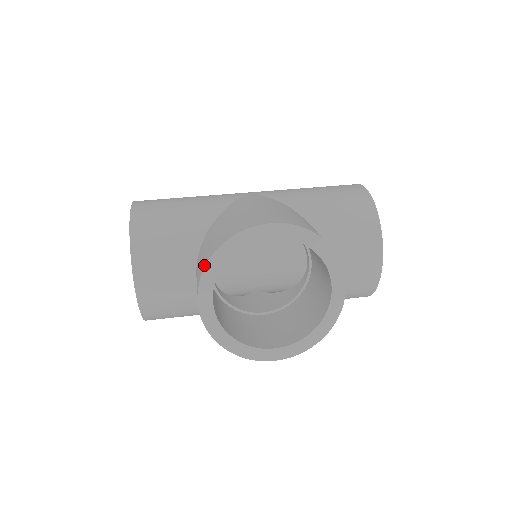
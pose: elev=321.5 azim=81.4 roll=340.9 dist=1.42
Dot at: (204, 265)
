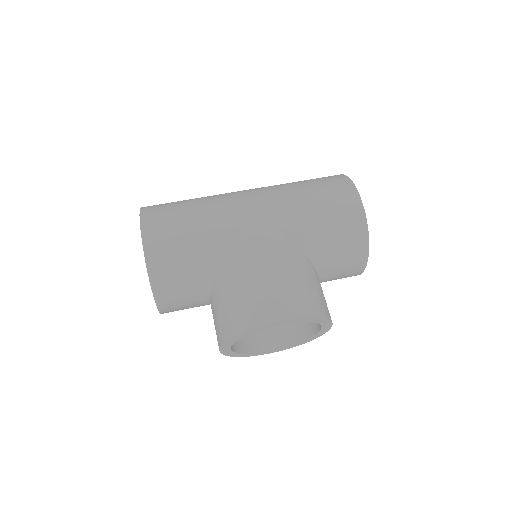
Dot at: (225, 338)
